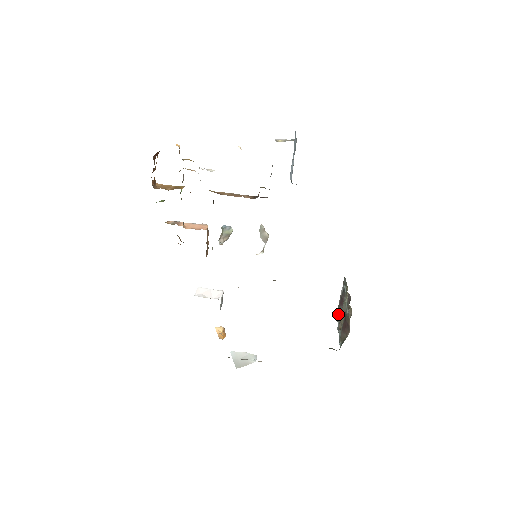
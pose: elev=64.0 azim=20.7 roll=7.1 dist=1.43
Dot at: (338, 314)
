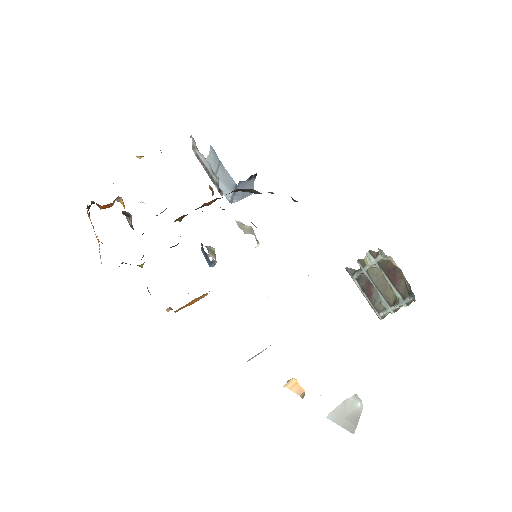
Dot at: (378, 309)
